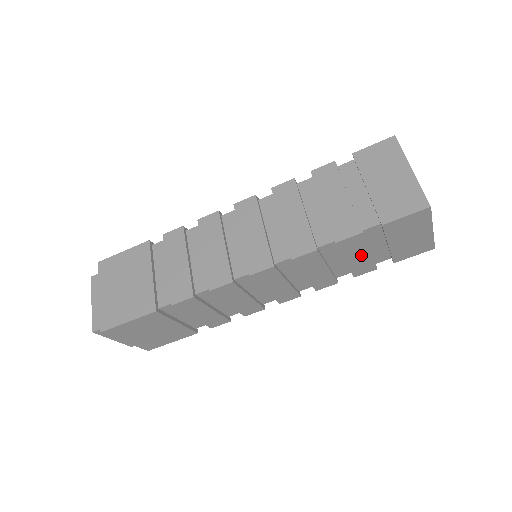
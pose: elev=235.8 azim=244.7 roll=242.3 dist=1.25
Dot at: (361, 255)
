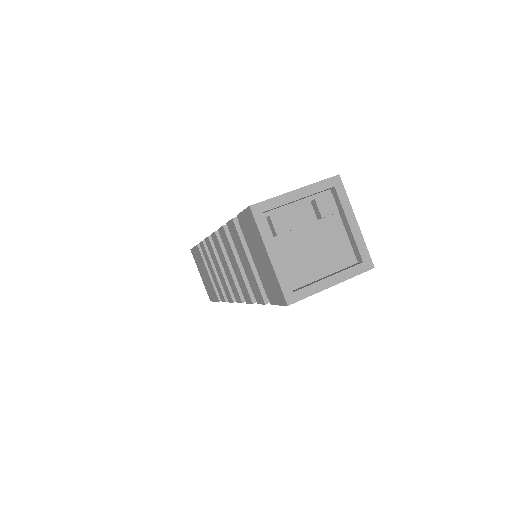
Dot at: occluded
